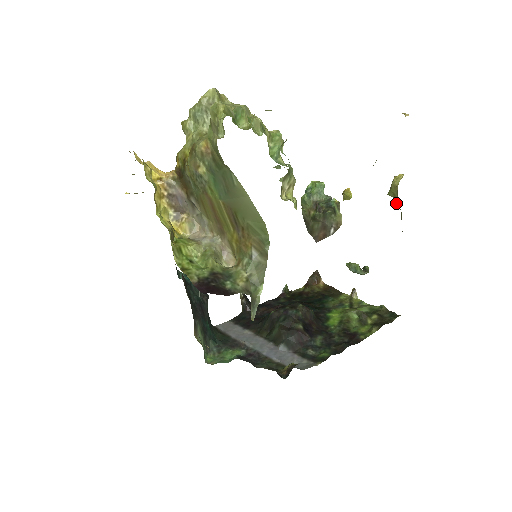
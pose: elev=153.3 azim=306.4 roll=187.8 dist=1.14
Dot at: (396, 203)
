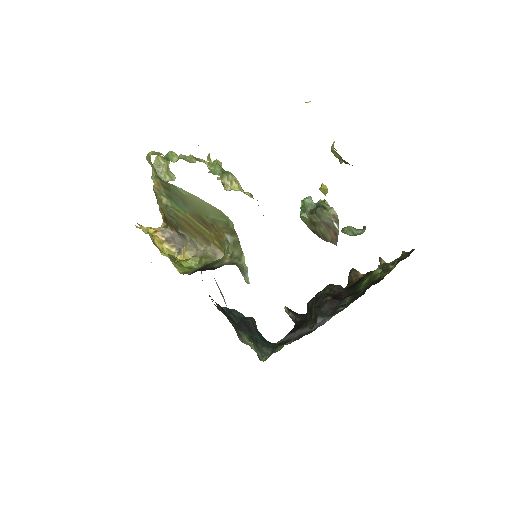
Dot at: (345, 163)
